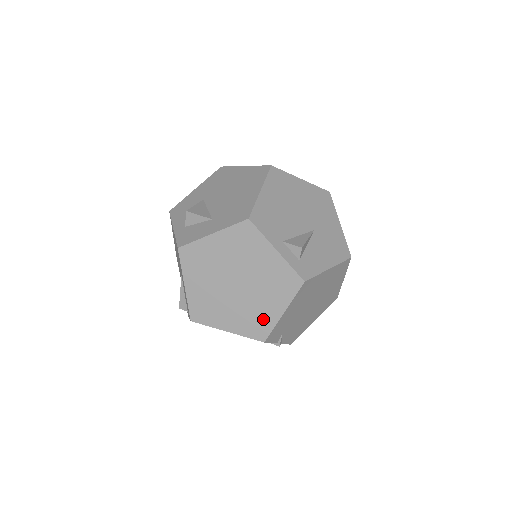
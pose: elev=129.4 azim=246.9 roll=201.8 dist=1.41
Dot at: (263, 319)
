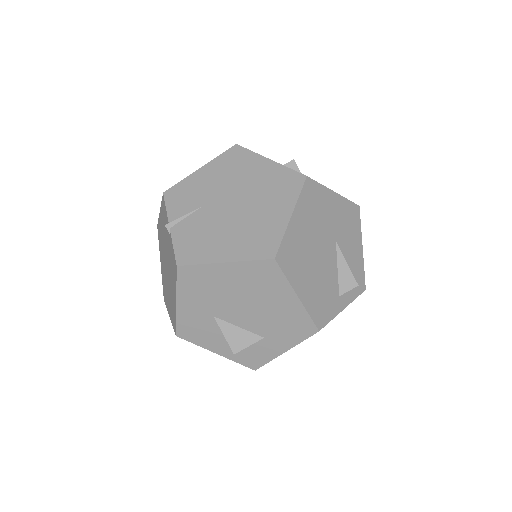
Dot at: occluded
